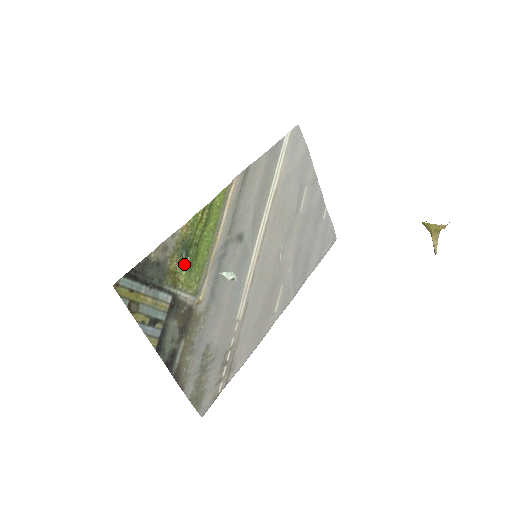
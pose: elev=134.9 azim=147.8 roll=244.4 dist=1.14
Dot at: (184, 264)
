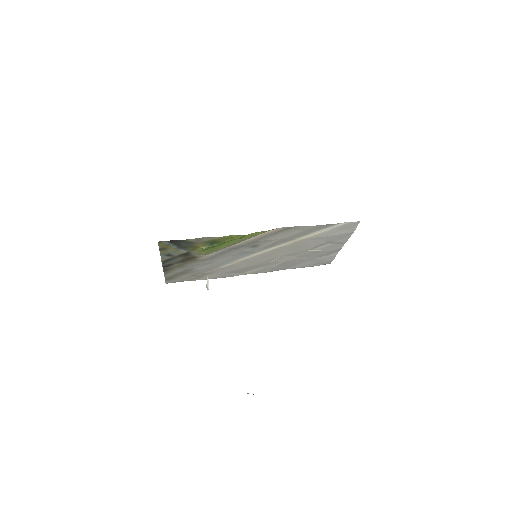
Dot at: (205, 247)
